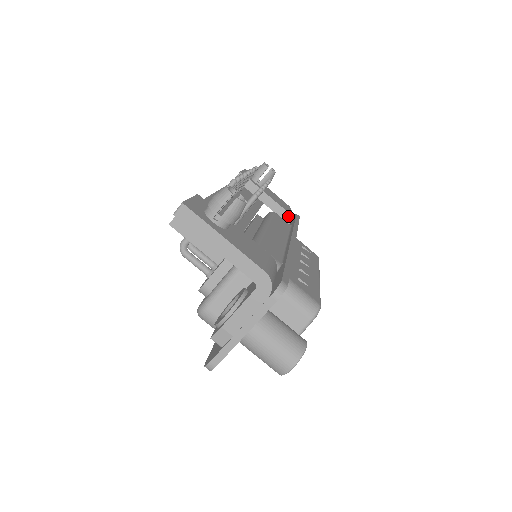
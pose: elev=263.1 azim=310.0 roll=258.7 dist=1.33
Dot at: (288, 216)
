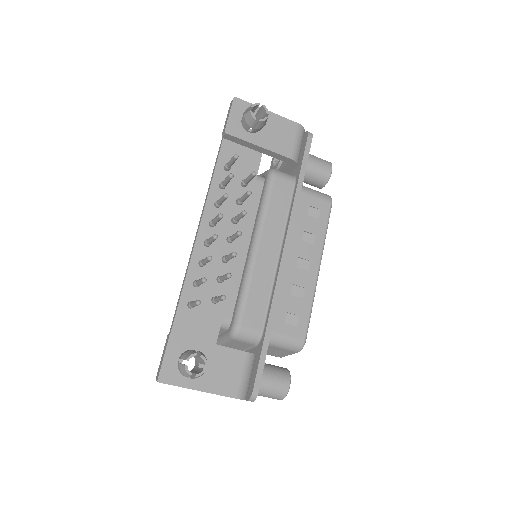
Dot at: (293, 161)
